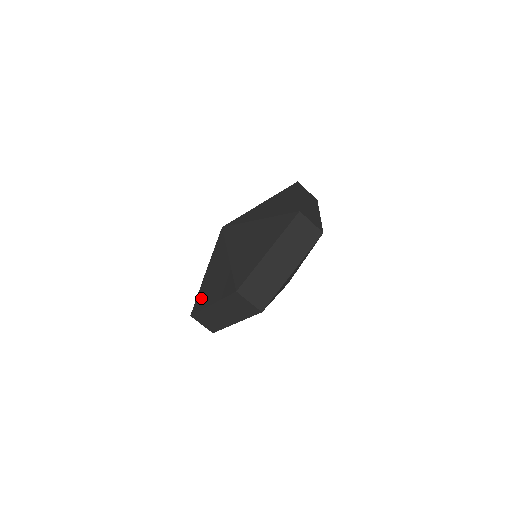
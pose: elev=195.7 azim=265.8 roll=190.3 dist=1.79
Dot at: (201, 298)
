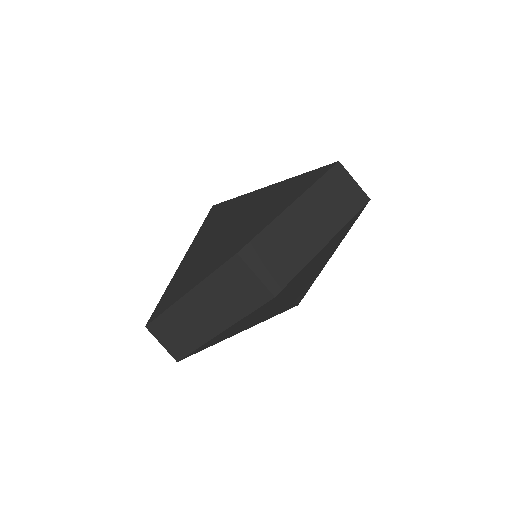
Dot at: (248, 228)
